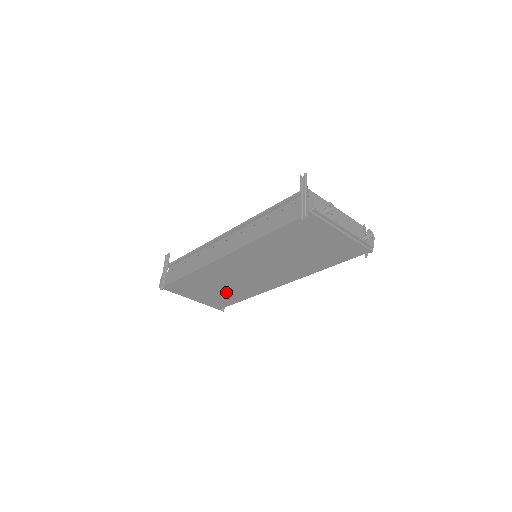
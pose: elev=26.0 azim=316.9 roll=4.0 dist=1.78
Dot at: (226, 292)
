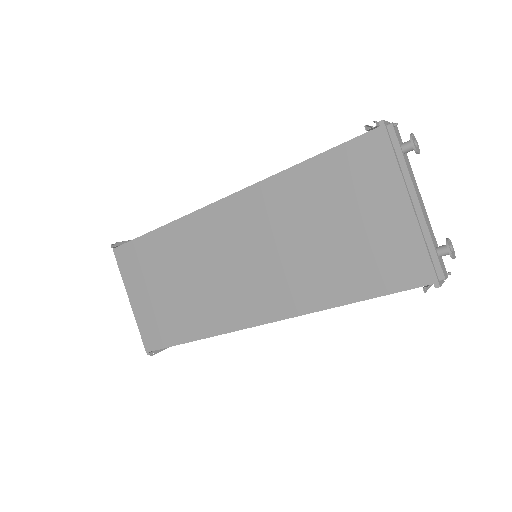
Dot at: (179, 304)
